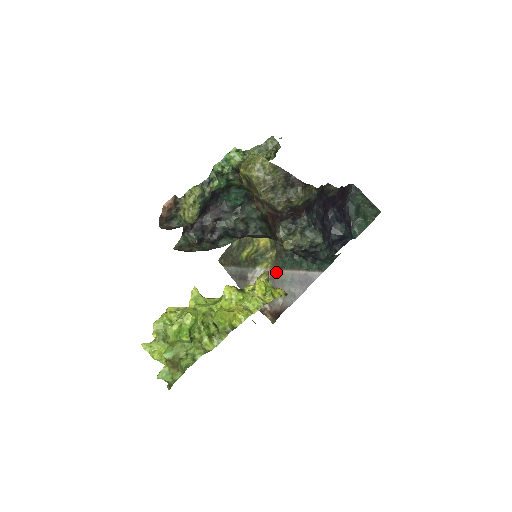
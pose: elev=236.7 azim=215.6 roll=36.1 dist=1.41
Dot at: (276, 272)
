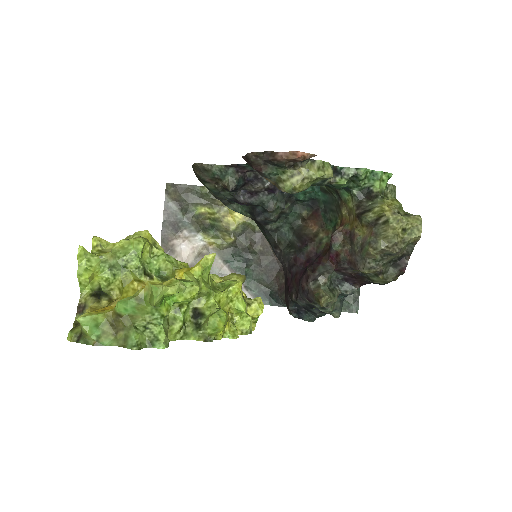
Dot at: (215, 258)
